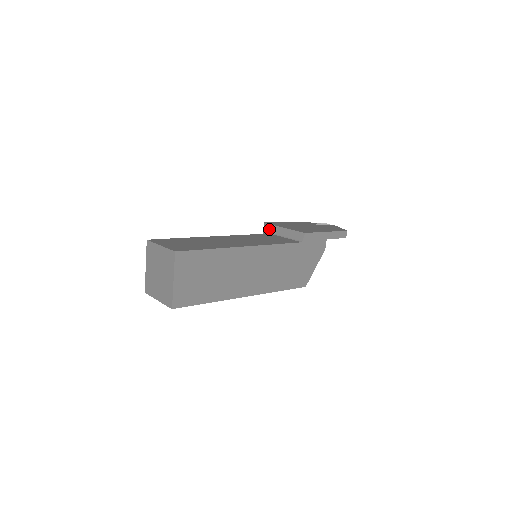
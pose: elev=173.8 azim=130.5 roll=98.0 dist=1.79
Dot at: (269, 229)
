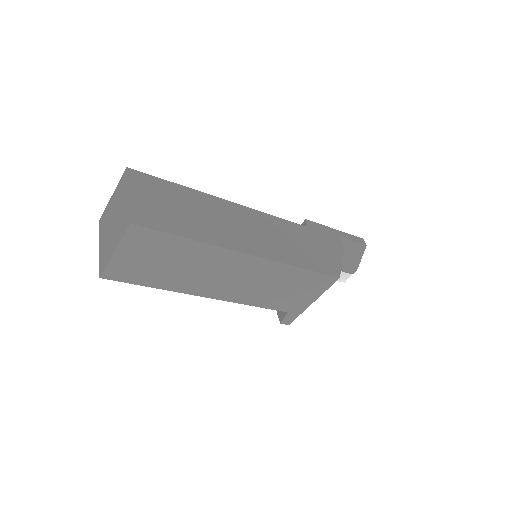
Dot at: occluded
